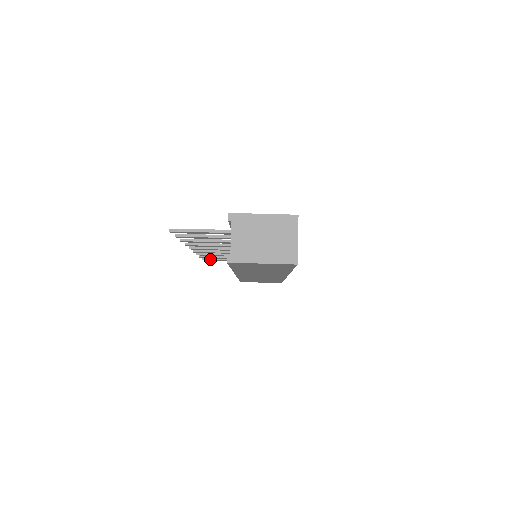
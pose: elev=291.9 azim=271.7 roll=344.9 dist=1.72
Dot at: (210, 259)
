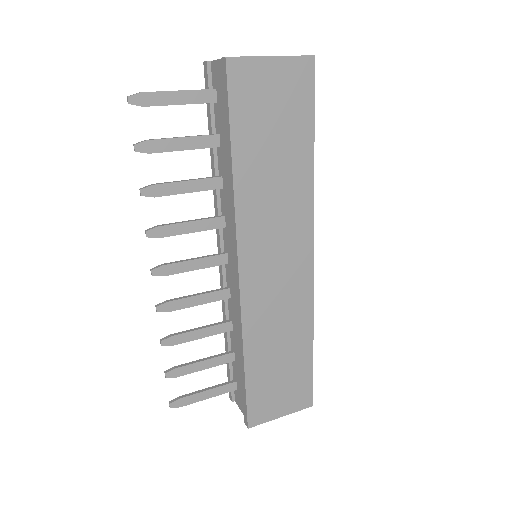
Dot at: (183, 396)
